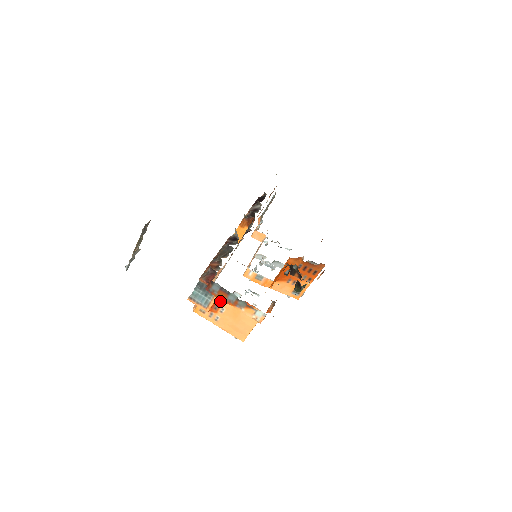
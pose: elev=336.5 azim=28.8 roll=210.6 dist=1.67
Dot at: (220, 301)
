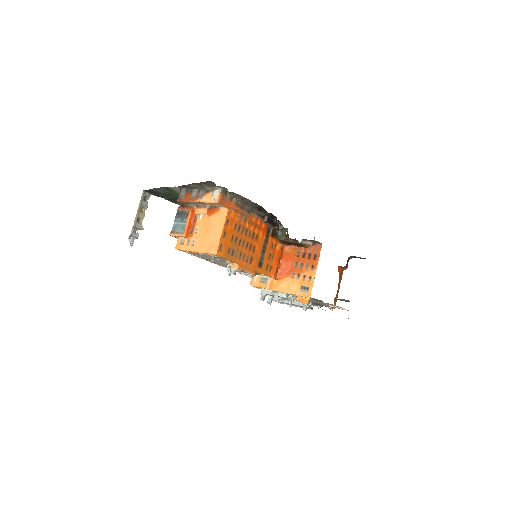
Dot at: (194, 222)
